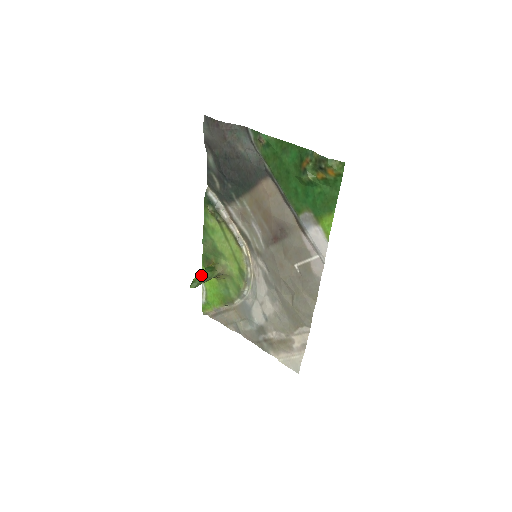
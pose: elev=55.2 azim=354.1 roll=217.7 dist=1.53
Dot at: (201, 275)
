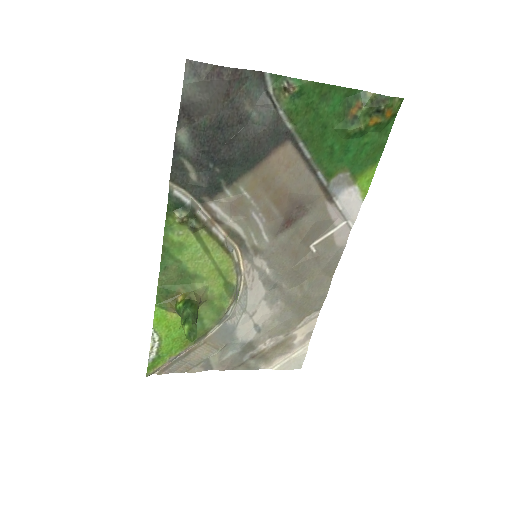
Dot at: (189, 317)
